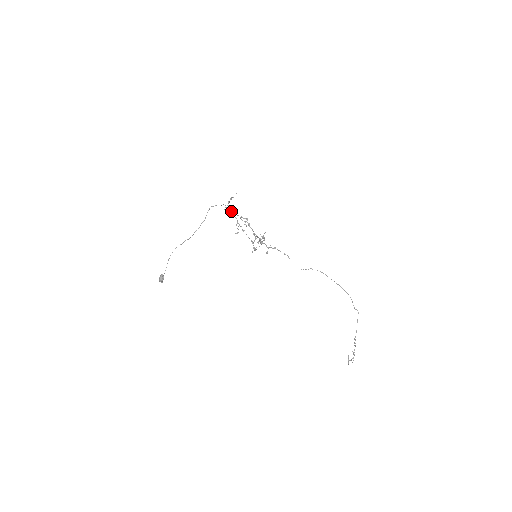
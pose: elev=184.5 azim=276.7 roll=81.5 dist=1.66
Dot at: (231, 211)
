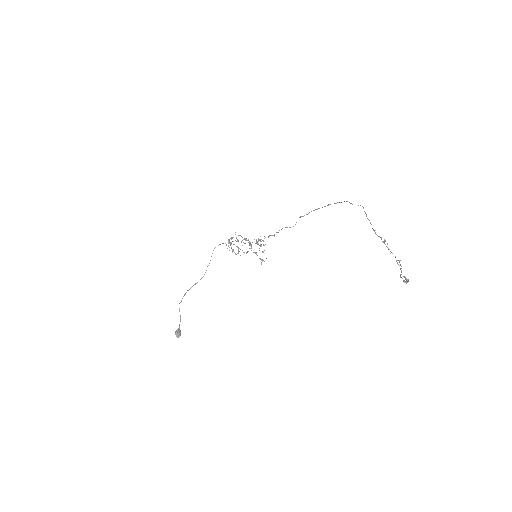
Dot at: (230, 244)
